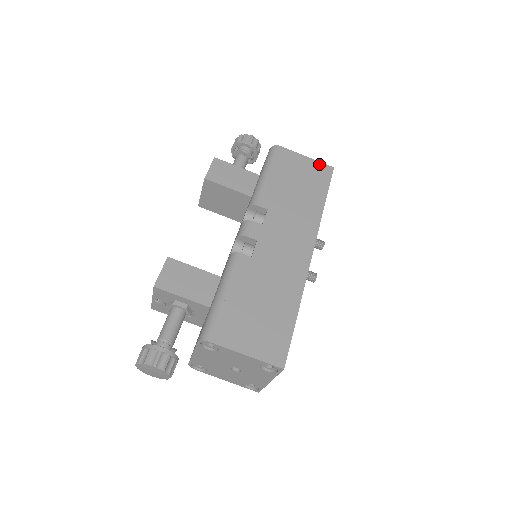
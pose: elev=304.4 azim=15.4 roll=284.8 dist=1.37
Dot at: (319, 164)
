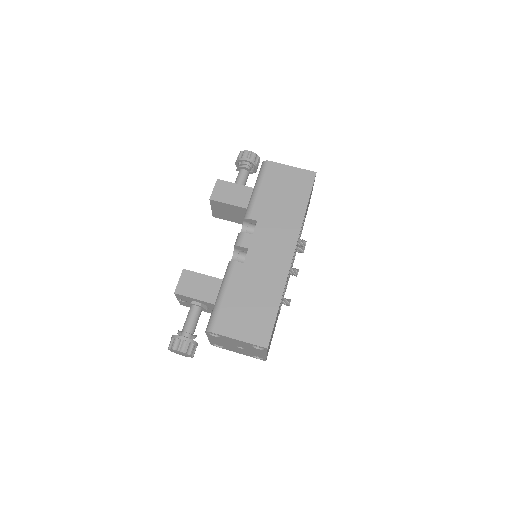
Dot at: (303, 171)
